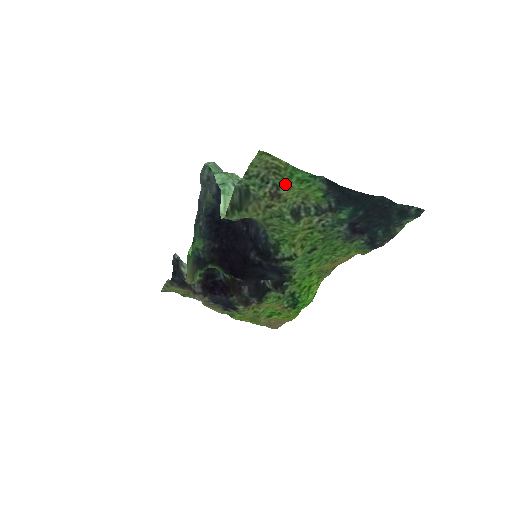
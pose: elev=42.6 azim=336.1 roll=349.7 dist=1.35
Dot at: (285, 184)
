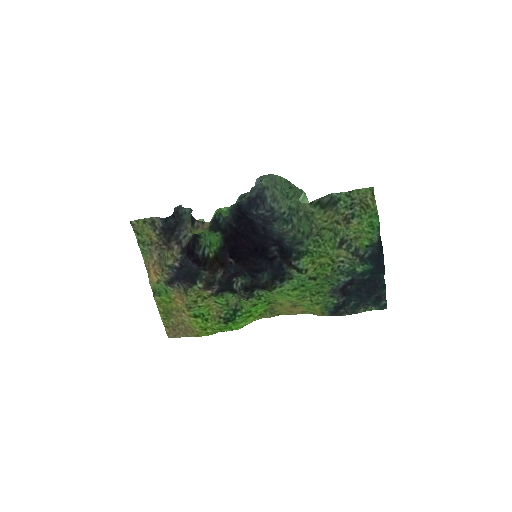
Dot at: (362, 218)
